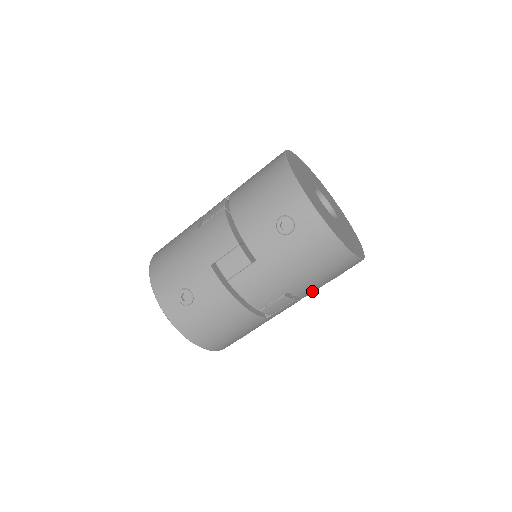
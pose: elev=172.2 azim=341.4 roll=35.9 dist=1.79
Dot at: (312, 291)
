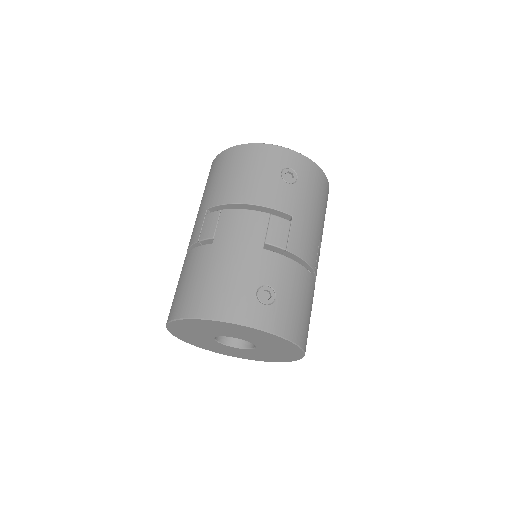
Dot at: occluded
